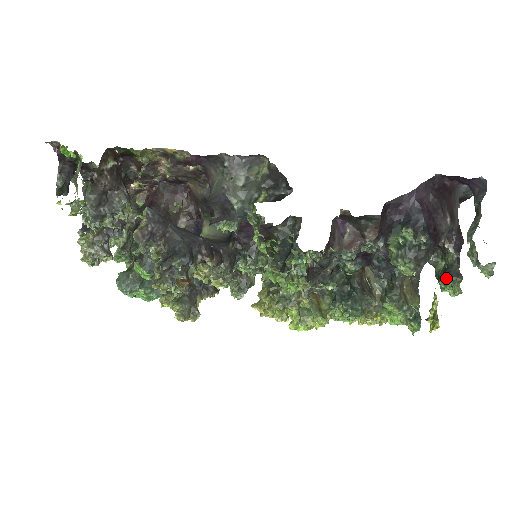
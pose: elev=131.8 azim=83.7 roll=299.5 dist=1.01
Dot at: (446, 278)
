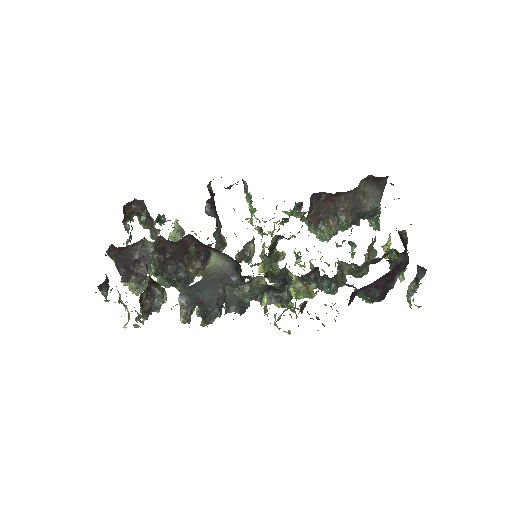
Dot at: occluded
